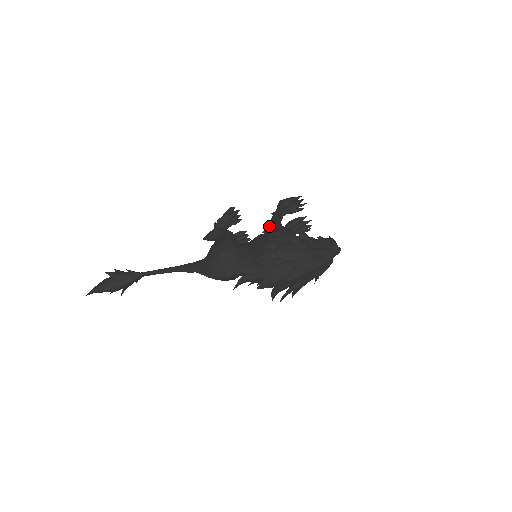
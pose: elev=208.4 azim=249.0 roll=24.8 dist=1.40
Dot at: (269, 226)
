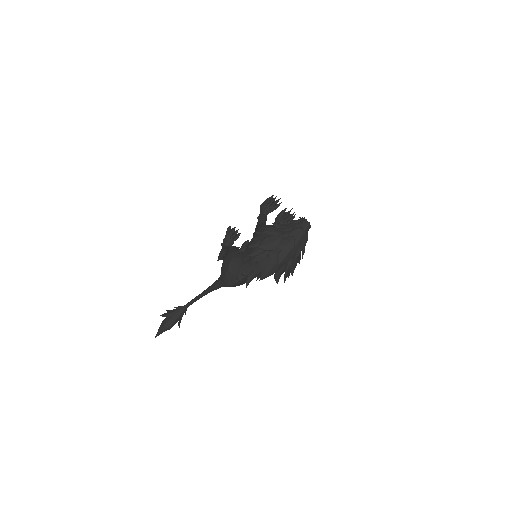
Dot at: (255, 229)
